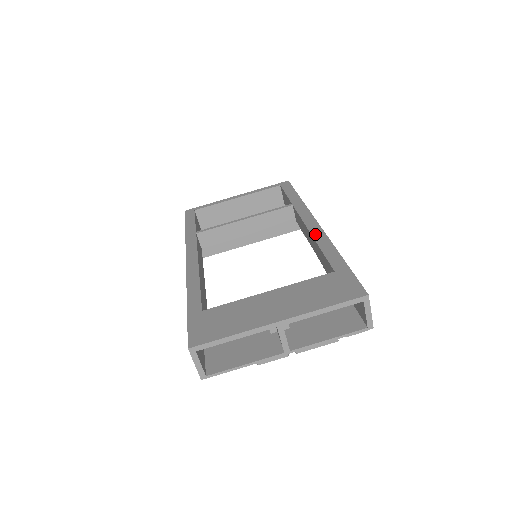
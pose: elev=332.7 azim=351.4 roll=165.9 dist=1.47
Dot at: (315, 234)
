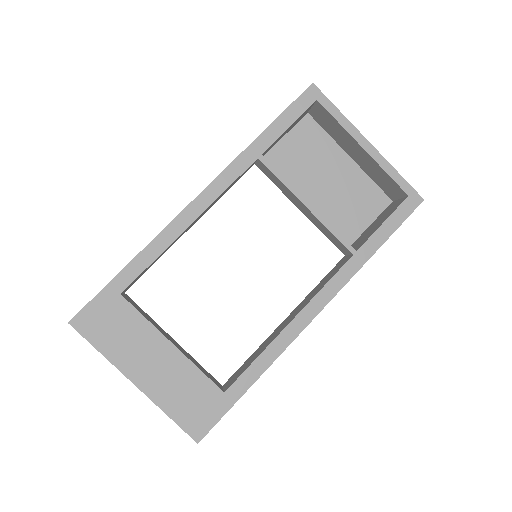
Dot at: (289, 330)
